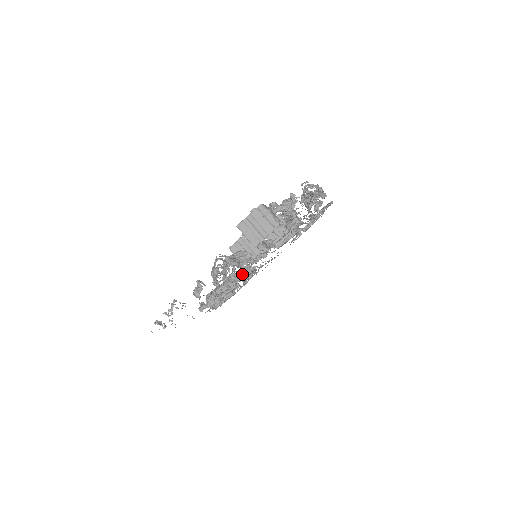
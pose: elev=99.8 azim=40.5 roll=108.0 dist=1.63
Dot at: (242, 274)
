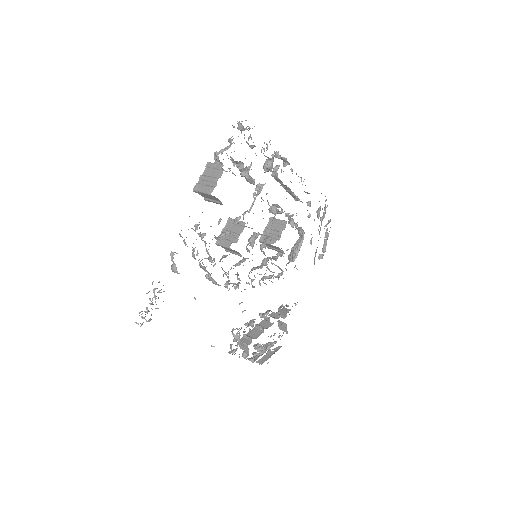
Dot at: (274, 314)
